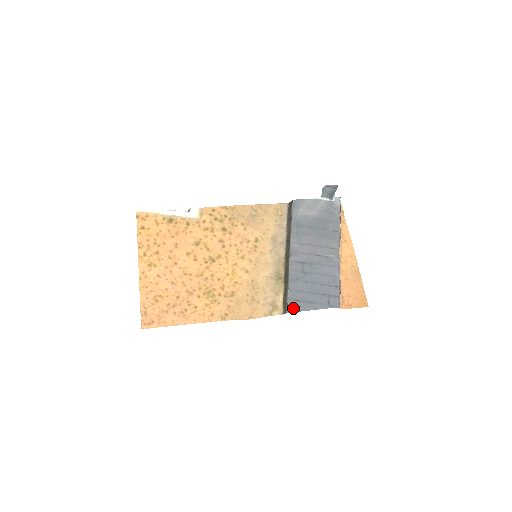
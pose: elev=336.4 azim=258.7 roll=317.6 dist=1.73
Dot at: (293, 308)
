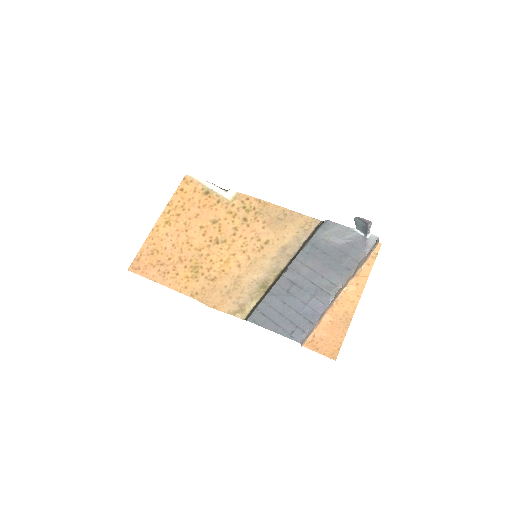
Dot at: (255, 319)
